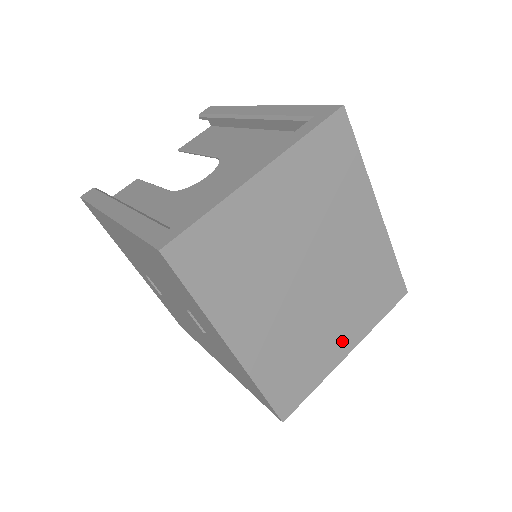
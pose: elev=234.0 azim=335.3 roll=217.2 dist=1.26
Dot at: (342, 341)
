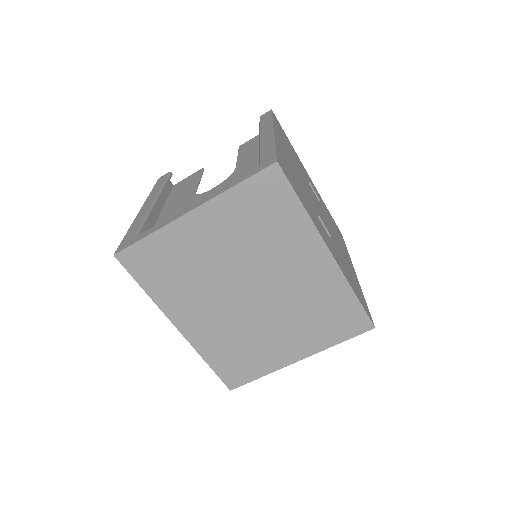
Dot at: (290, 349)
